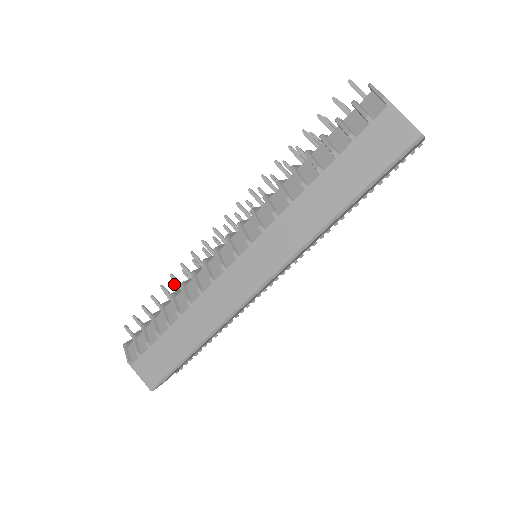
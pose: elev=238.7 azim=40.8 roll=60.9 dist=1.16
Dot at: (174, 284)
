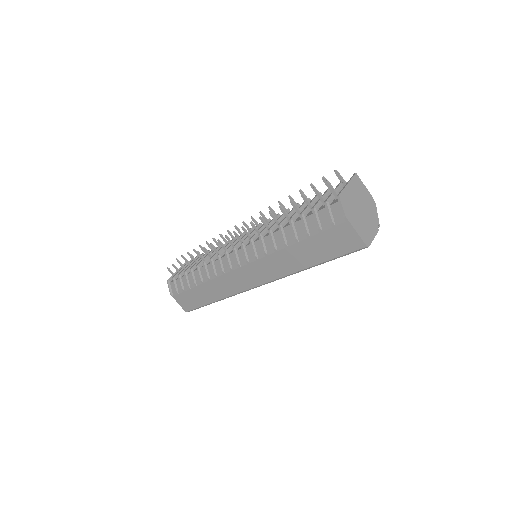
Dot at: (201, 248)
